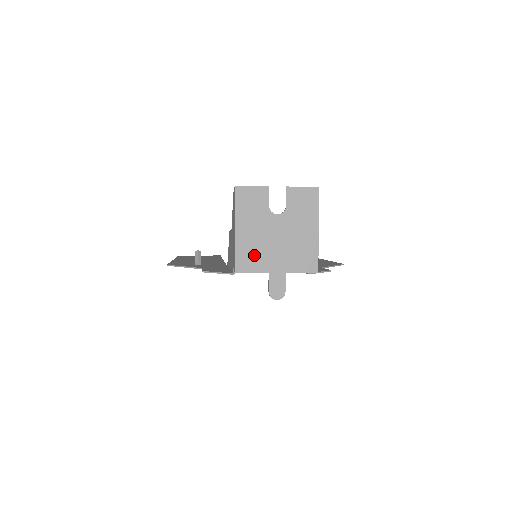
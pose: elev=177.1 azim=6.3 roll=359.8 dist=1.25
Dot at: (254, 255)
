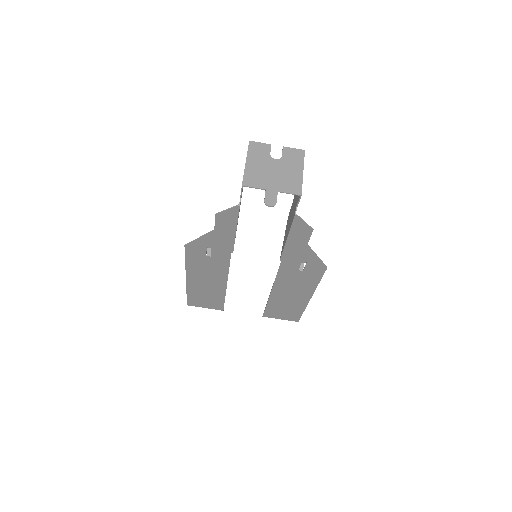
Dot at: (256, 178)
